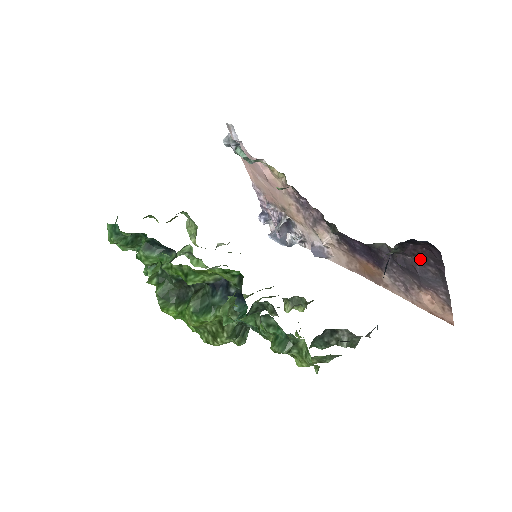
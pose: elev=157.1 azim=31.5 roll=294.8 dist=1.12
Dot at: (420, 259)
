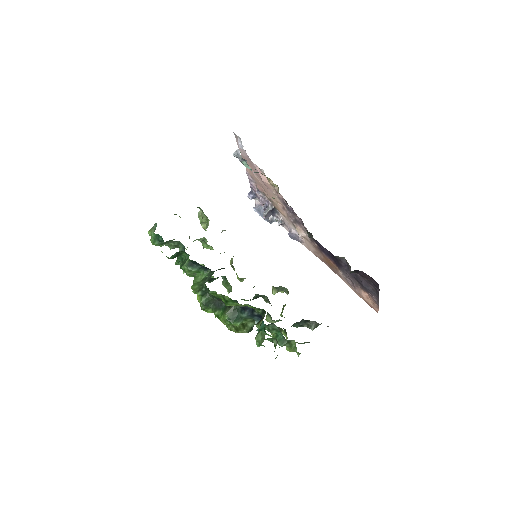
Dot at: (366, 279)
